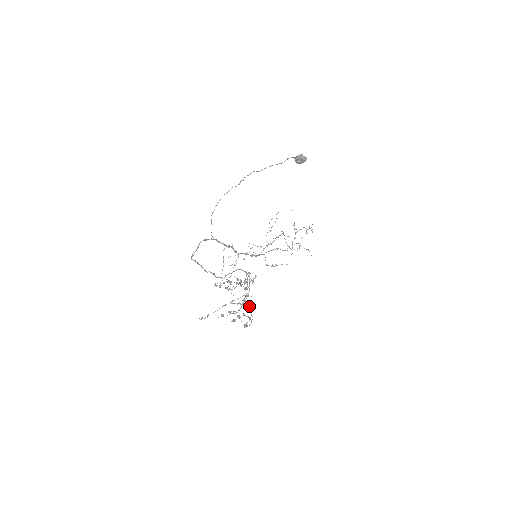
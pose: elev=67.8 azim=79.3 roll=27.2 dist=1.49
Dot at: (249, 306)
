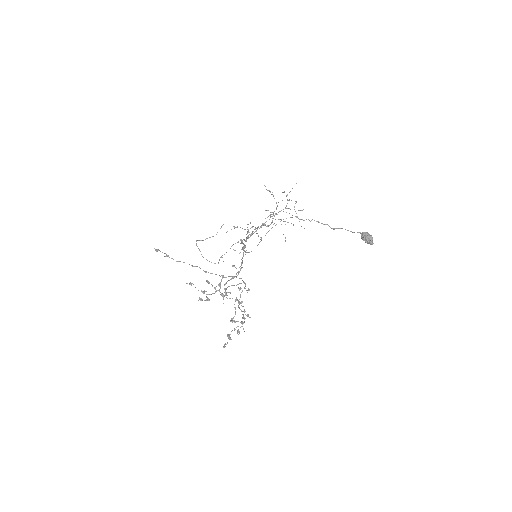
Dot at: occluded
